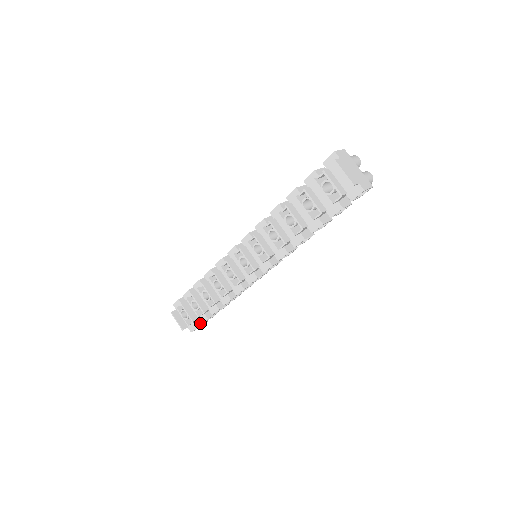
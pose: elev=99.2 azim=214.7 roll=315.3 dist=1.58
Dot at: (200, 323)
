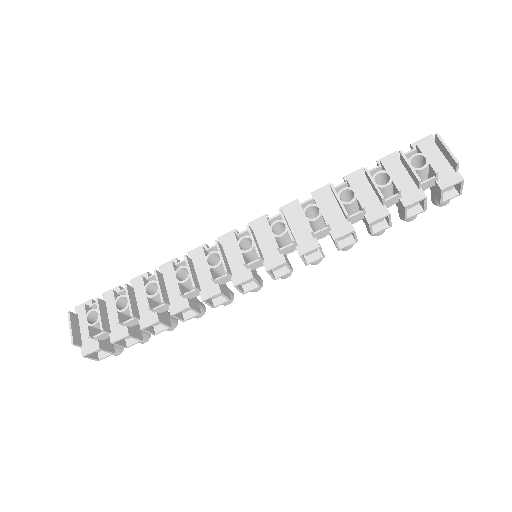
Dot at: (105, 347)
